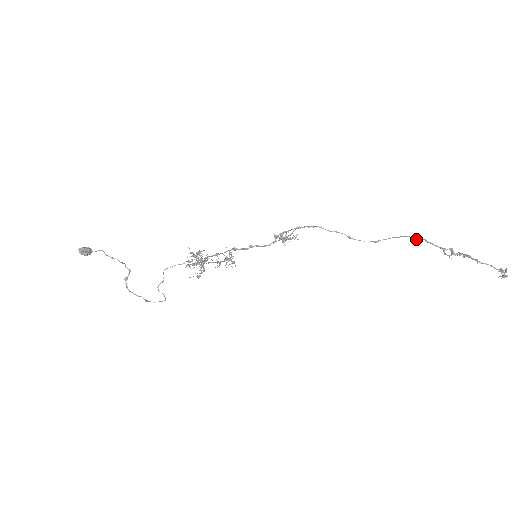
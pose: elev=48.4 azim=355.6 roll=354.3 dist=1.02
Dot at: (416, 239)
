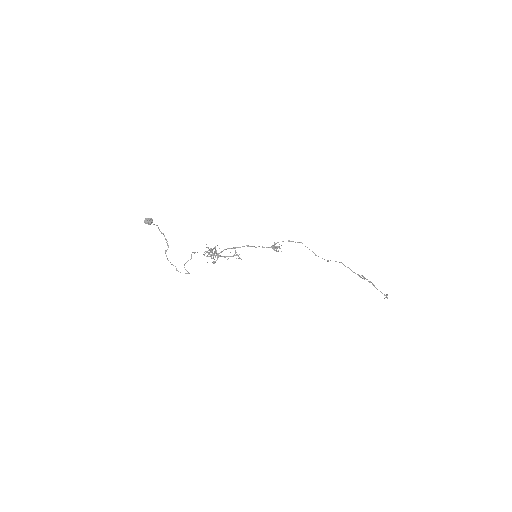
Dot at: occluded
